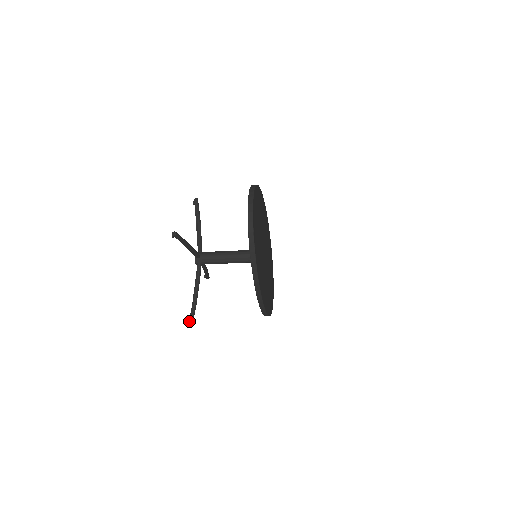
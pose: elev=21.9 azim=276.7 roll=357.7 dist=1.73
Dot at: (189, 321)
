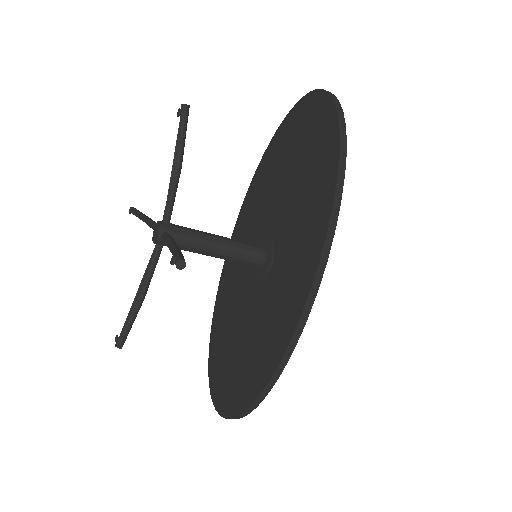
Dot at: (179, 257)
